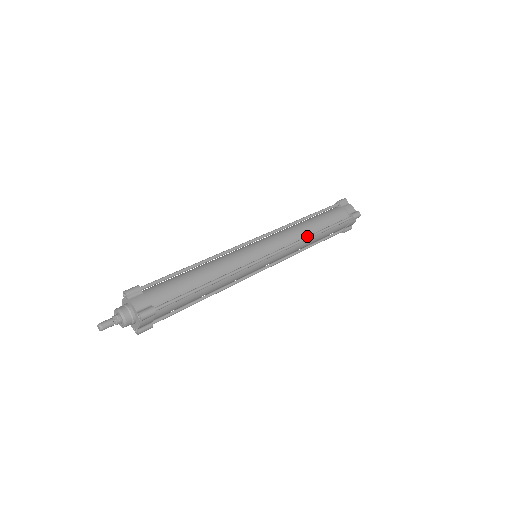
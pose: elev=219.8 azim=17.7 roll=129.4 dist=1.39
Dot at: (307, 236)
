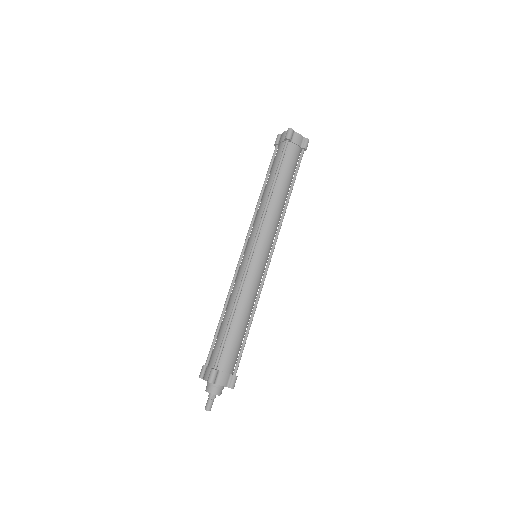
Dot at: (285, 208)
